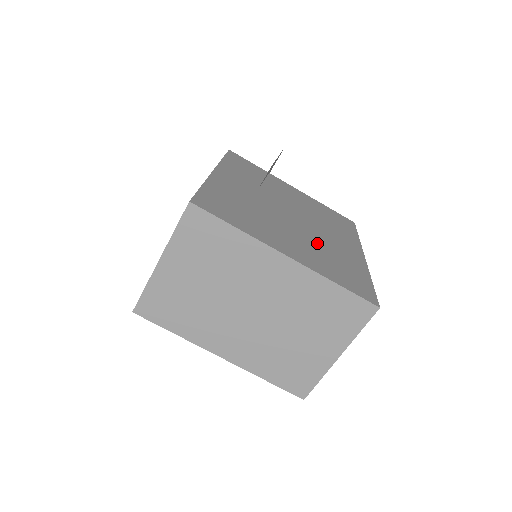
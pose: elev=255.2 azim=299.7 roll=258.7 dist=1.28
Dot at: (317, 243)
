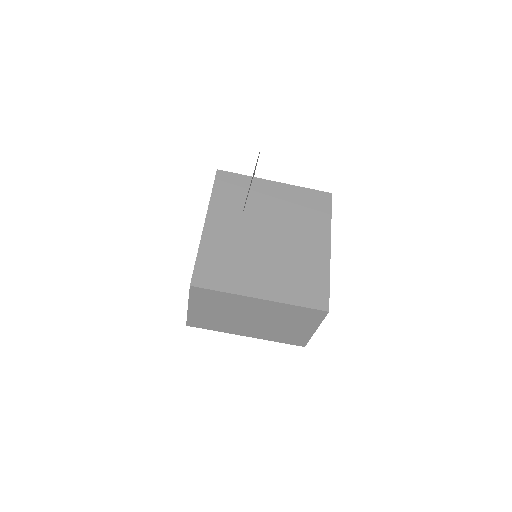
Dot at: (287, 261)
